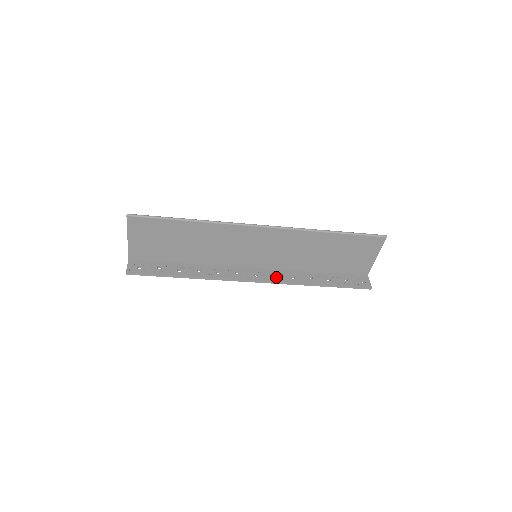
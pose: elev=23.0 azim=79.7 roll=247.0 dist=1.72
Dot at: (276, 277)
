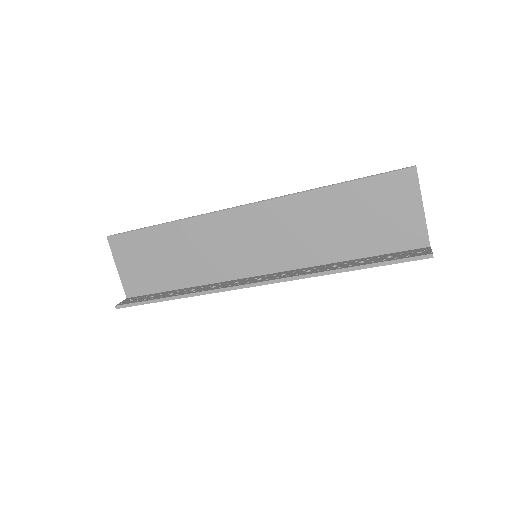
Dot at: (285, 275)
